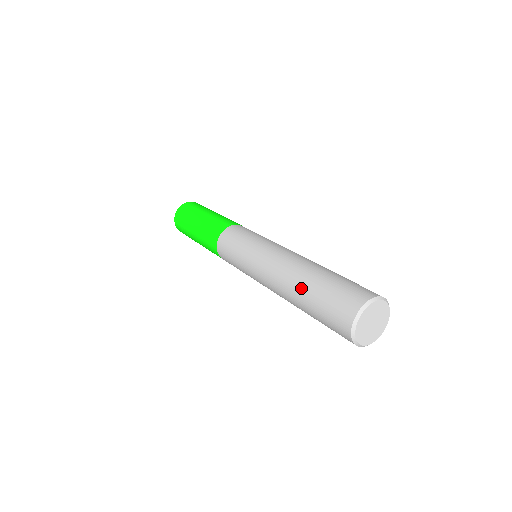
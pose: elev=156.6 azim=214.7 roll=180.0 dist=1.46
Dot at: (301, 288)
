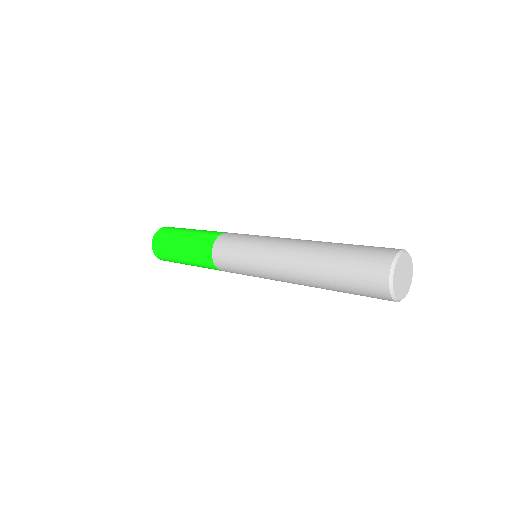
Dot at: (331, 246)
